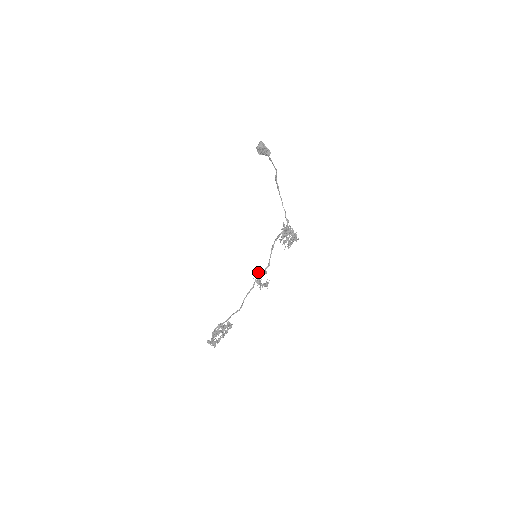
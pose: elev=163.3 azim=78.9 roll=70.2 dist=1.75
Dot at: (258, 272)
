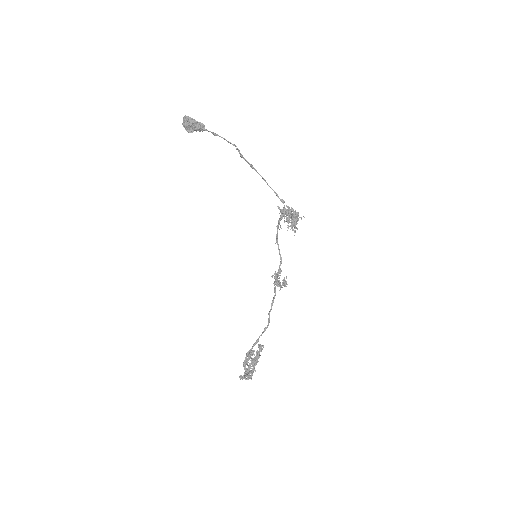
Dot at: (275, 274)
